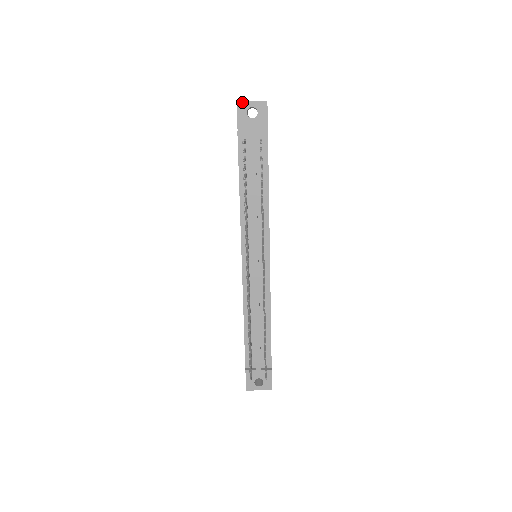
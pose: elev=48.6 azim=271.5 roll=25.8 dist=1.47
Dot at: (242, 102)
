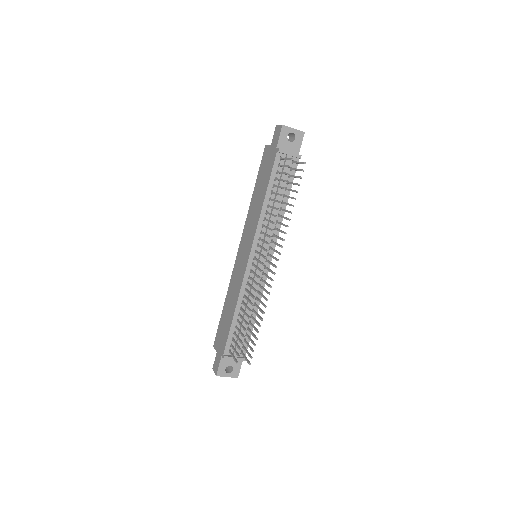
Dot at: (286, 126)
